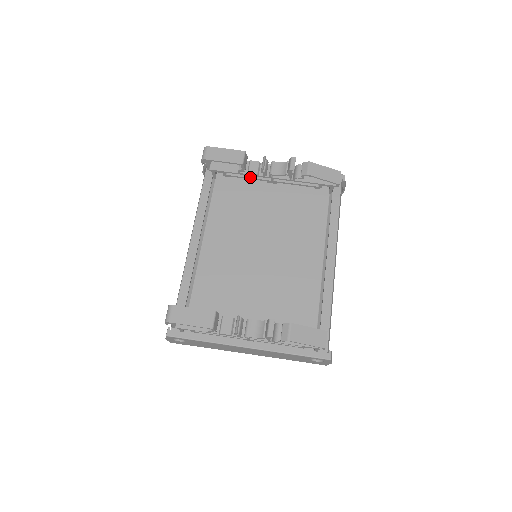
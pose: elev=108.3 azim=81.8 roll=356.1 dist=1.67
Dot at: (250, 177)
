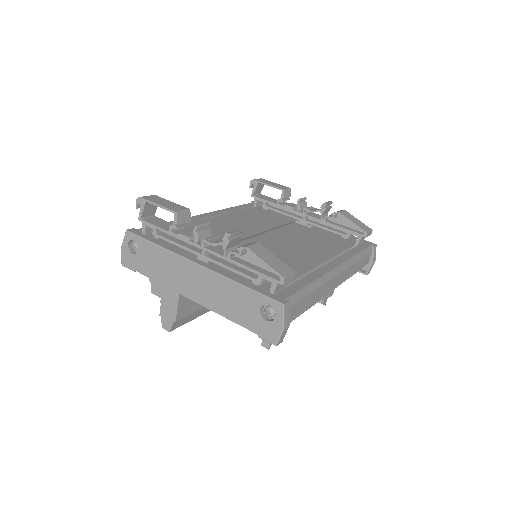
Dot at: (285, 212)
